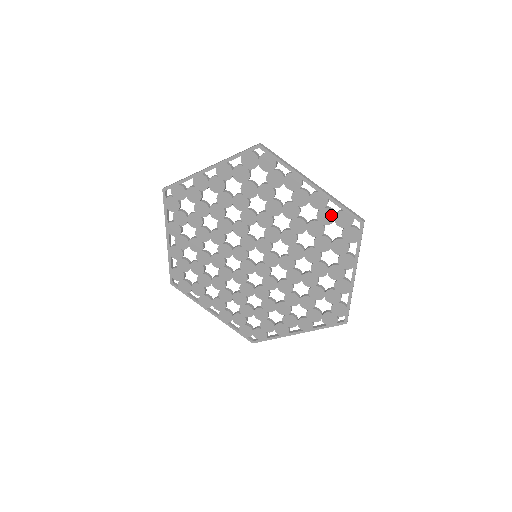
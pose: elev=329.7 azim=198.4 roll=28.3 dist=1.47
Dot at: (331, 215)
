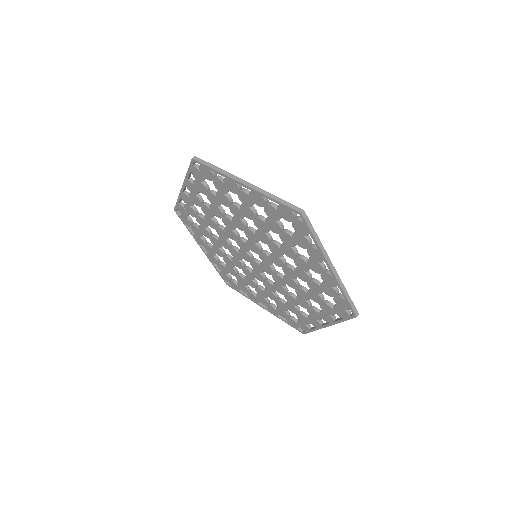
Dot at: (274, 211)
